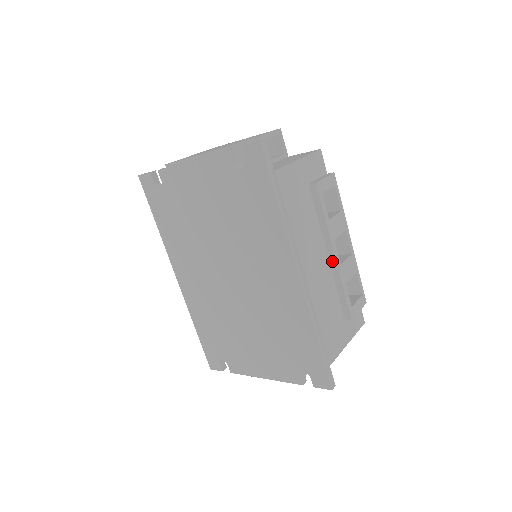
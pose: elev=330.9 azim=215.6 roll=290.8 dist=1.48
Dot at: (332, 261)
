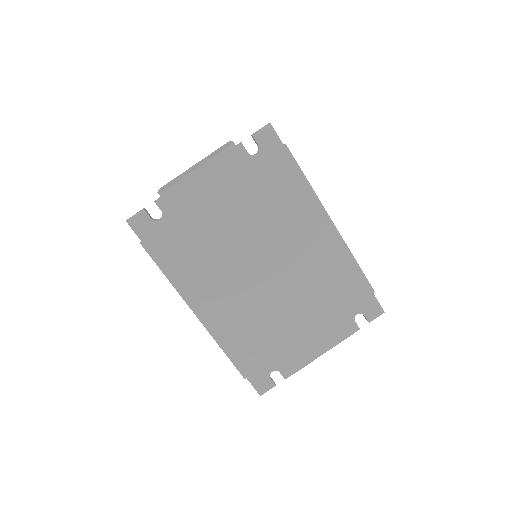
Dot at: occluded
